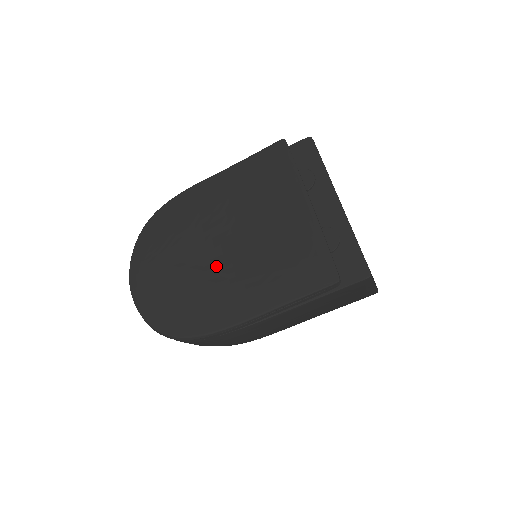
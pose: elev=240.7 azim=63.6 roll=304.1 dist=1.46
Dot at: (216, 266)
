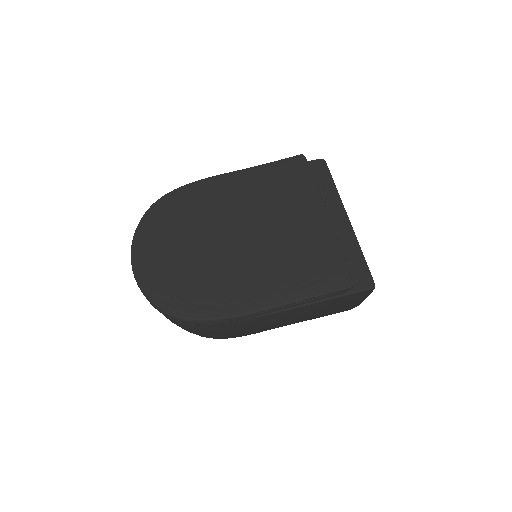
Dot at: (230, 256)
